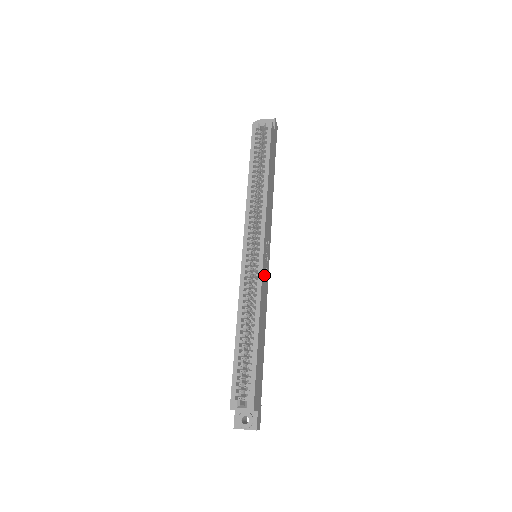
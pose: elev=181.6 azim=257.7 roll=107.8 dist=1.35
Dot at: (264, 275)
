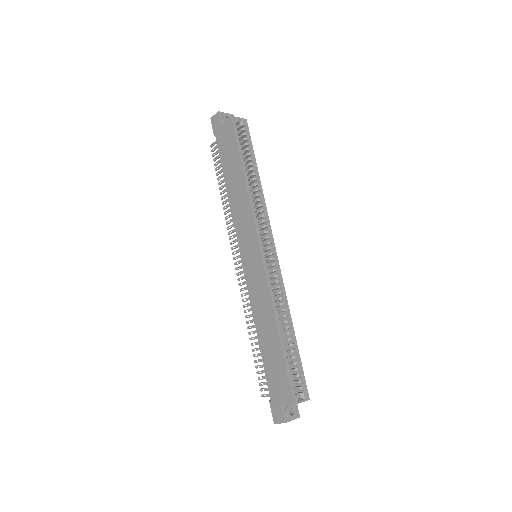
Dot at: occluded
